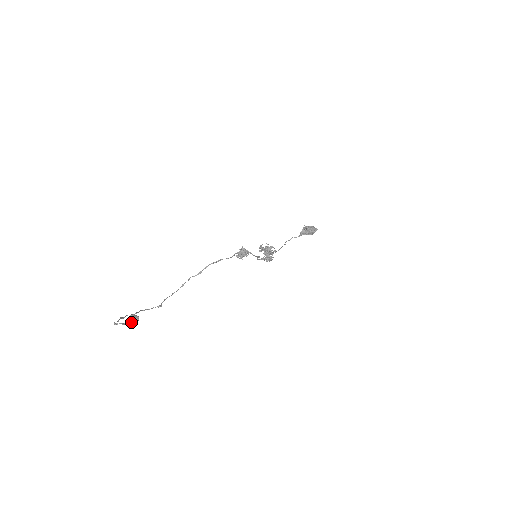
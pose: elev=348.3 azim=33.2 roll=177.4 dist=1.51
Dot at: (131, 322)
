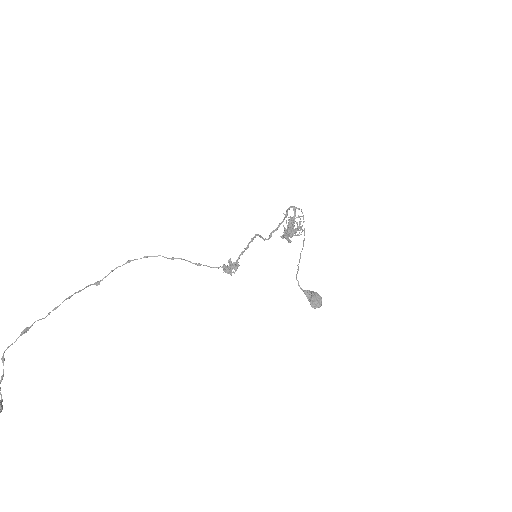
Dot at: out of frame
